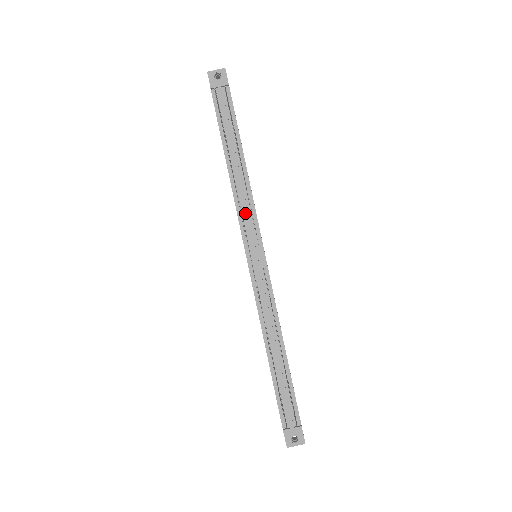
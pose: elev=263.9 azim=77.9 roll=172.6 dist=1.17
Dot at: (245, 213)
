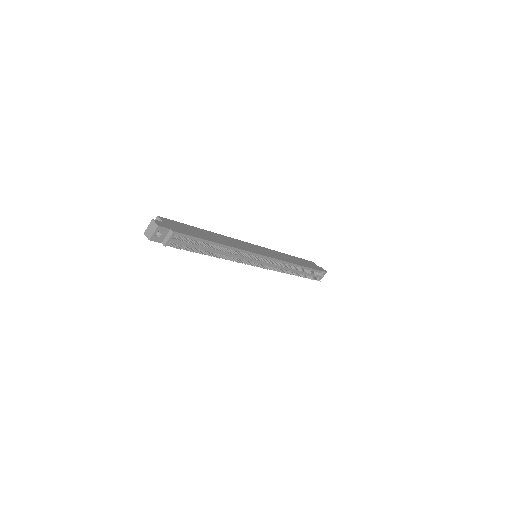
Dot at: (243, 259)
